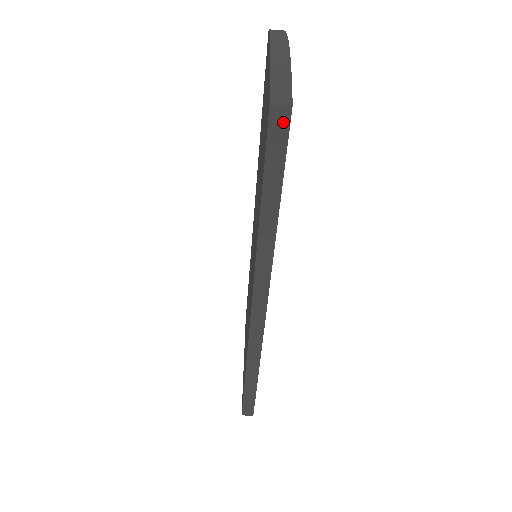
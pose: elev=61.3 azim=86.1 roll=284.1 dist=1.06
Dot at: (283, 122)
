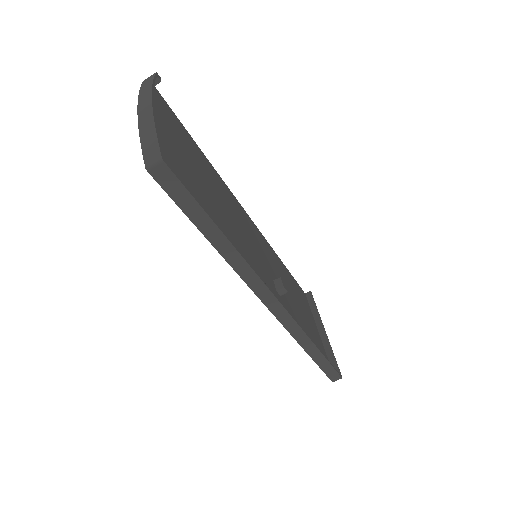
Dot at: (166, 174)
